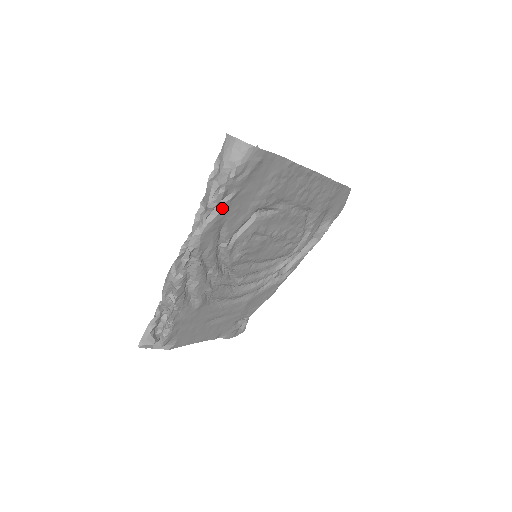
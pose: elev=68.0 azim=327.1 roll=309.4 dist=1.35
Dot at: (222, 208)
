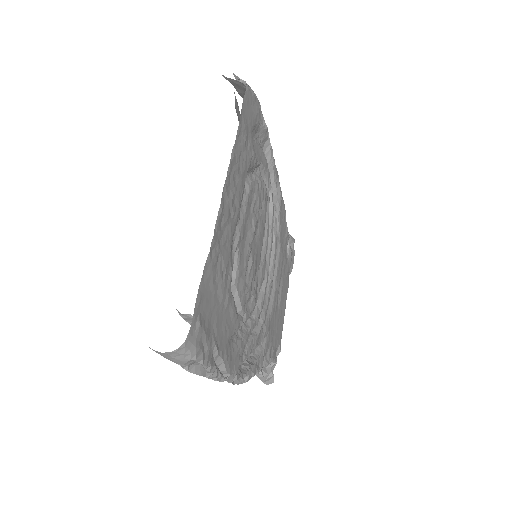
Dot at: (220, 357)
